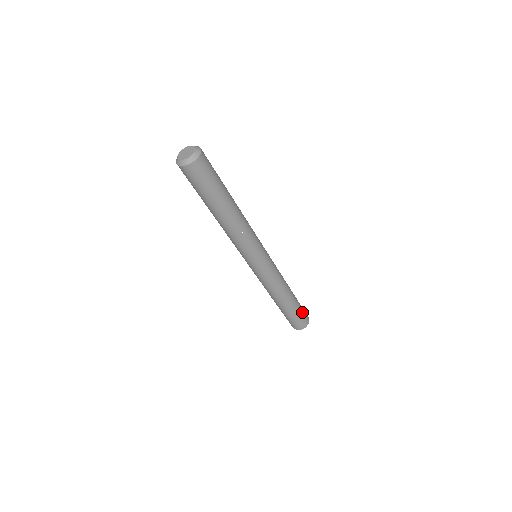
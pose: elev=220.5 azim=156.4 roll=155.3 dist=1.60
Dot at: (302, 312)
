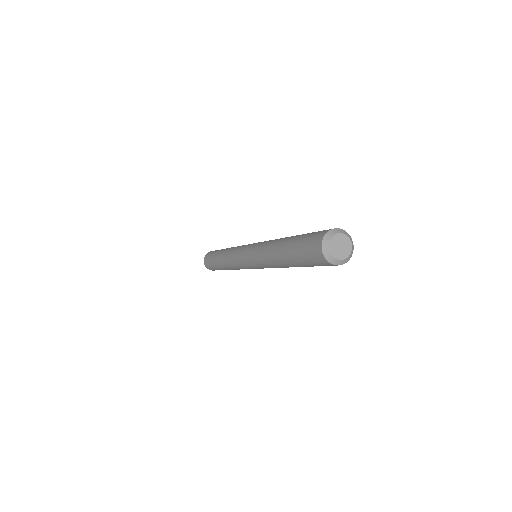
Dot at: occluded
